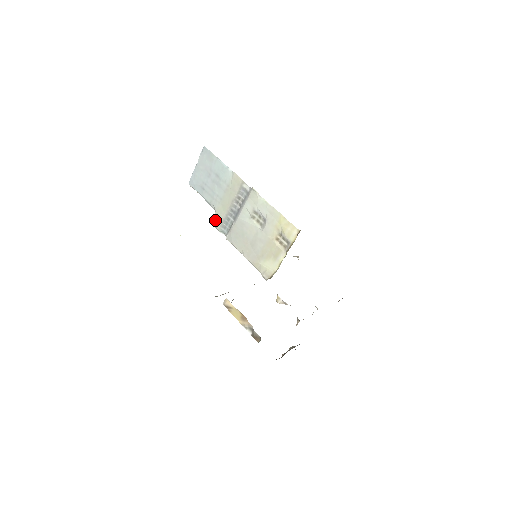
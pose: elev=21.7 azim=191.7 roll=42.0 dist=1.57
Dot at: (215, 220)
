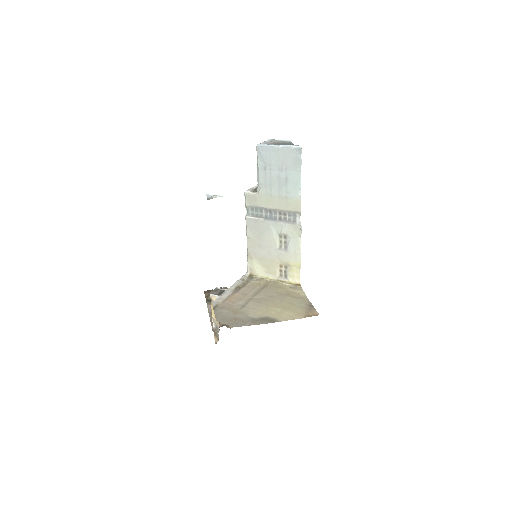
Dot at: (251, 198)
